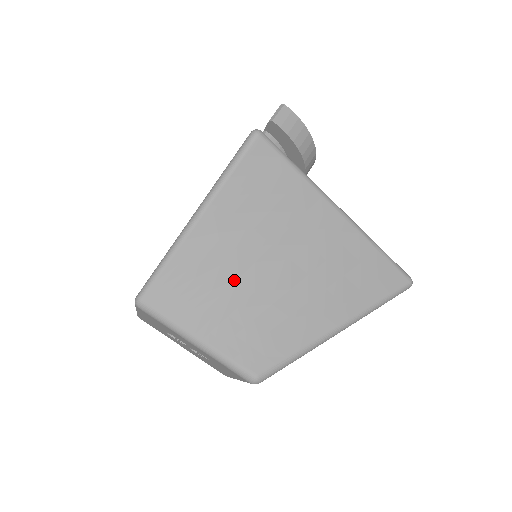
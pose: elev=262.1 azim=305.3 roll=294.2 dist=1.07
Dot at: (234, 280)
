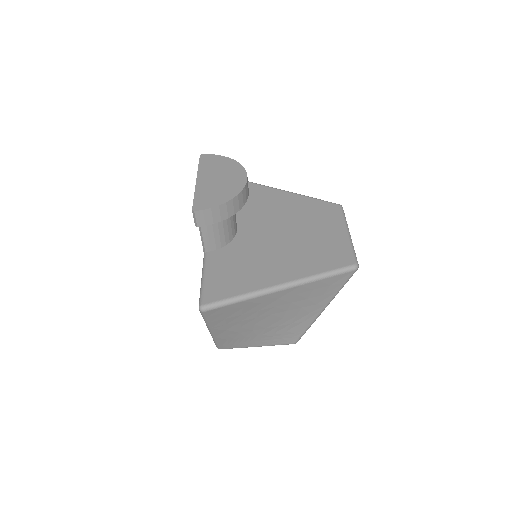
Dot at: (251, 332)
